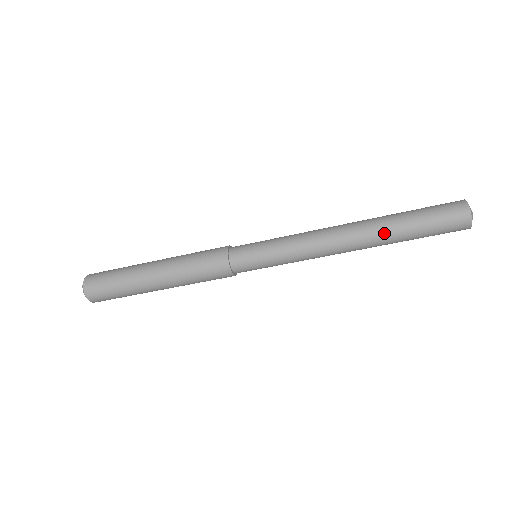
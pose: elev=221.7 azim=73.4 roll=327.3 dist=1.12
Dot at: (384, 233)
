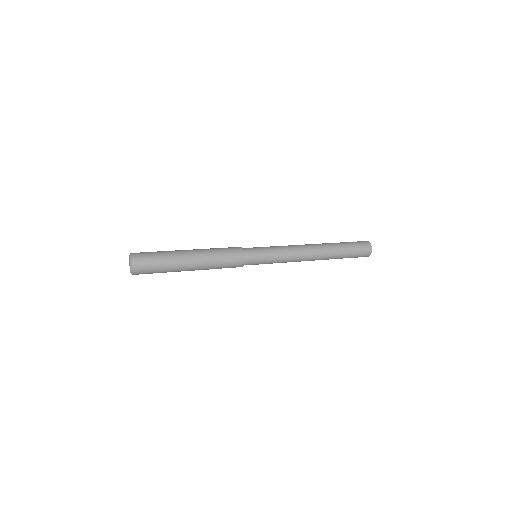
Dot at: (332, 253)
